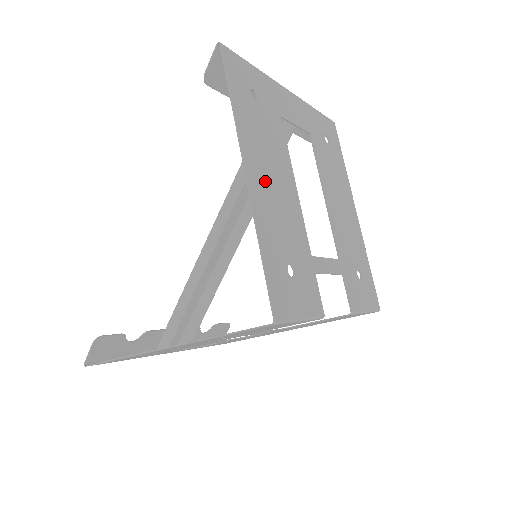
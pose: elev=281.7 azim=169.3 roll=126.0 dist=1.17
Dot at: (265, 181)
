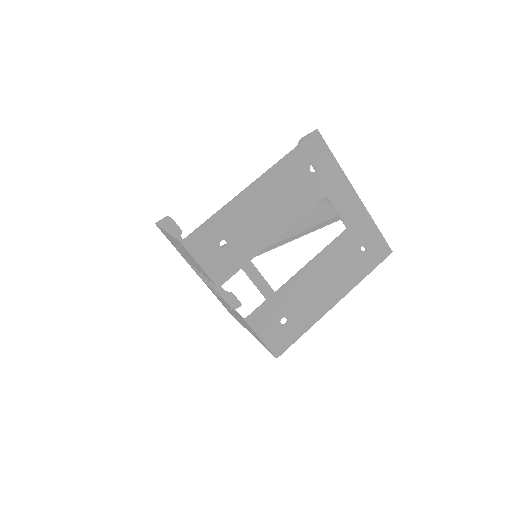
Dot at: (262, 200)
